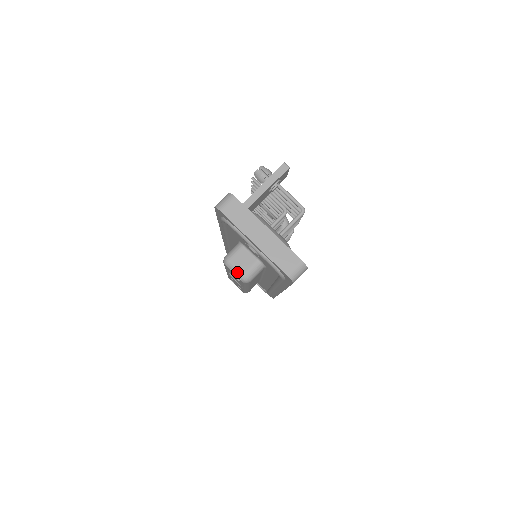
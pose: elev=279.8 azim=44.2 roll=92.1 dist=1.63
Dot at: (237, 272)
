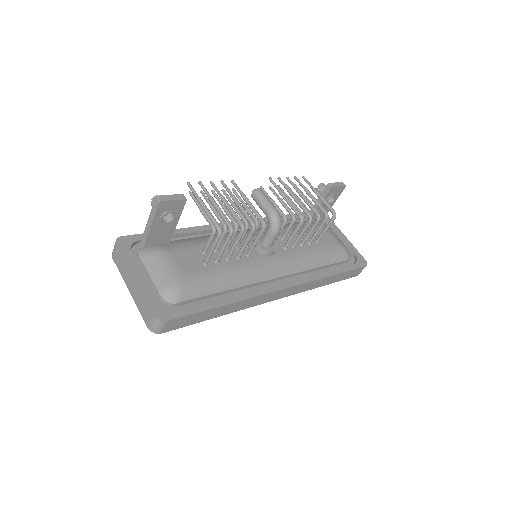
Dot at: occluded
